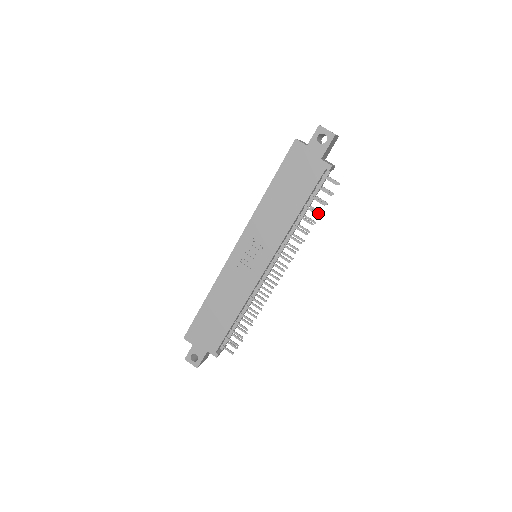
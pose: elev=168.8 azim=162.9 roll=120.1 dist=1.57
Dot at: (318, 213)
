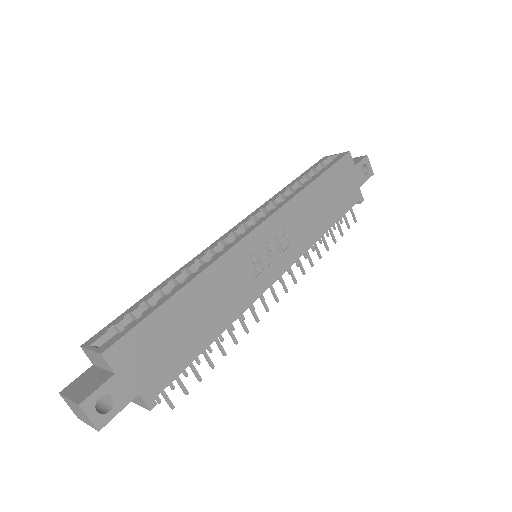
Dot at: occluded
